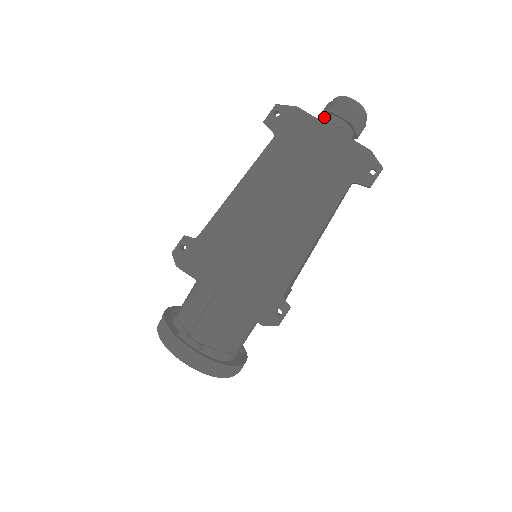
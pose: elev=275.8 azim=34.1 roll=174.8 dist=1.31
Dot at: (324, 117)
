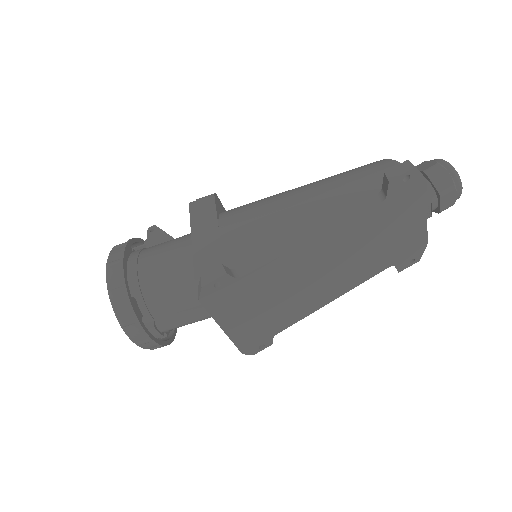
Dot at: (428, 185)
